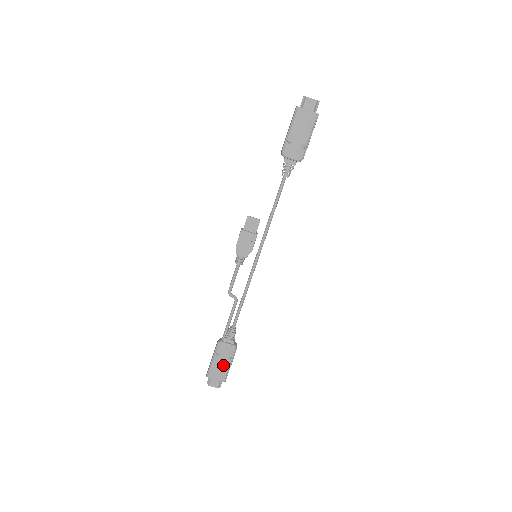
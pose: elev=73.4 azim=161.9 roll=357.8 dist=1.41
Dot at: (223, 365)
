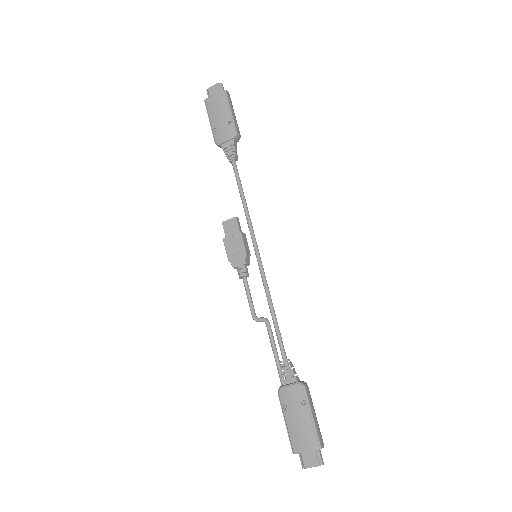
Dot at: (301, 421)
